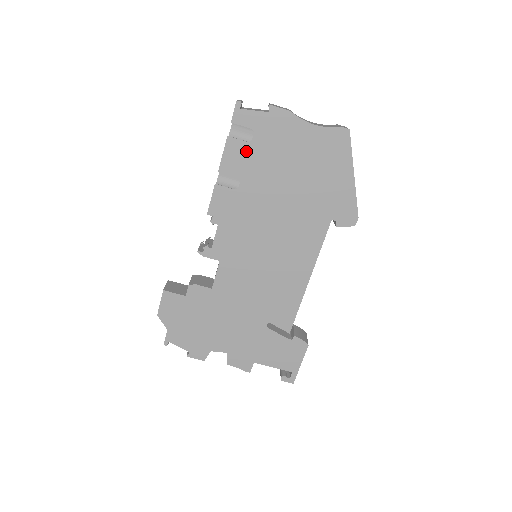
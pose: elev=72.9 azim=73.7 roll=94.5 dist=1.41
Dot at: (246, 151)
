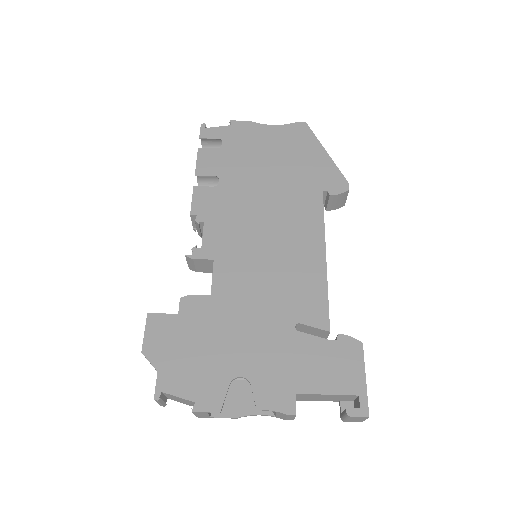
Dot at: (218, 155)
